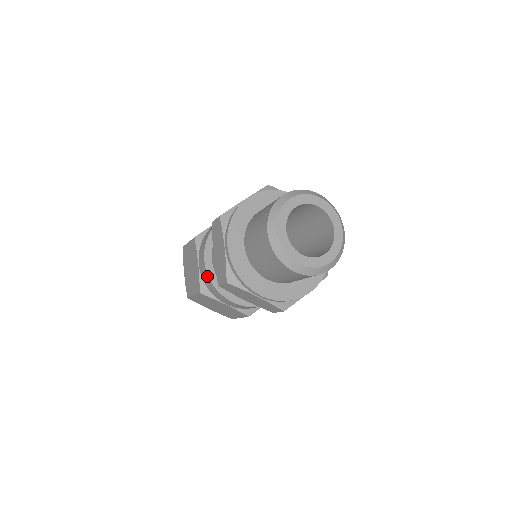
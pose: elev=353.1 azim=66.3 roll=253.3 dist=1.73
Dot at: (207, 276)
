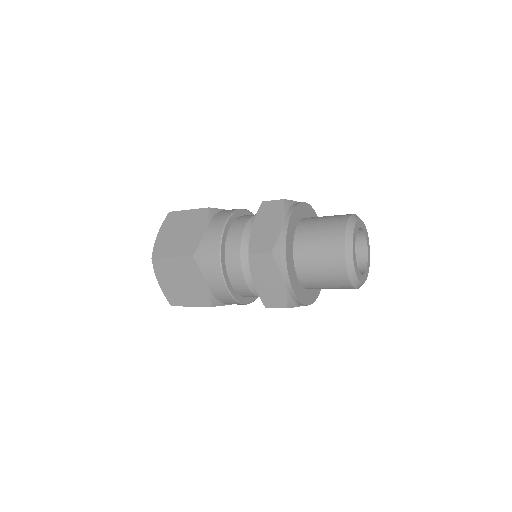
Dot at: (227, 294)
